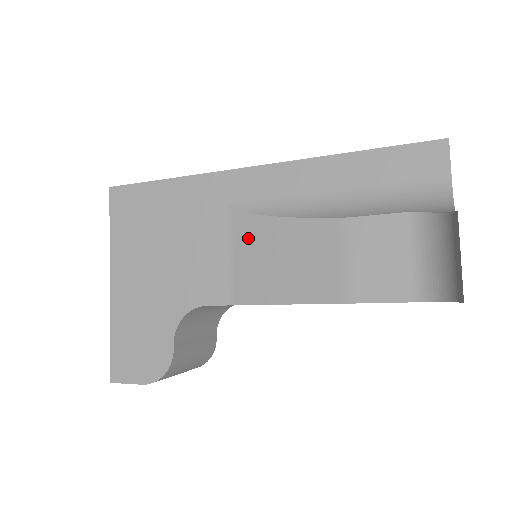
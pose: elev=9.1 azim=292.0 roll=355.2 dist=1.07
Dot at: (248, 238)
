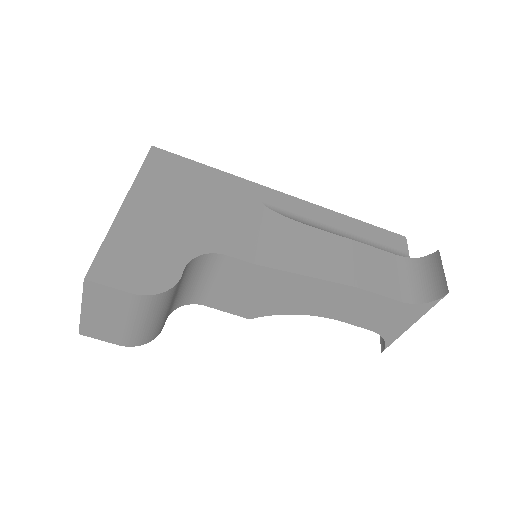
Dot at: (277, 227)
